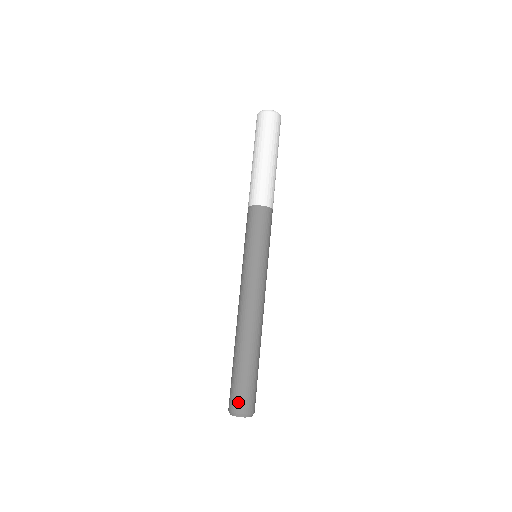
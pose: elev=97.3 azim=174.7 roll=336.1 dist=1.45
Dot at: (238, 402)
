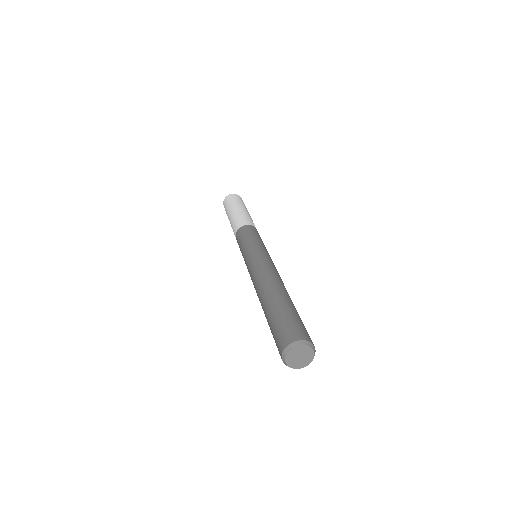
Dot at: (284, 336)
